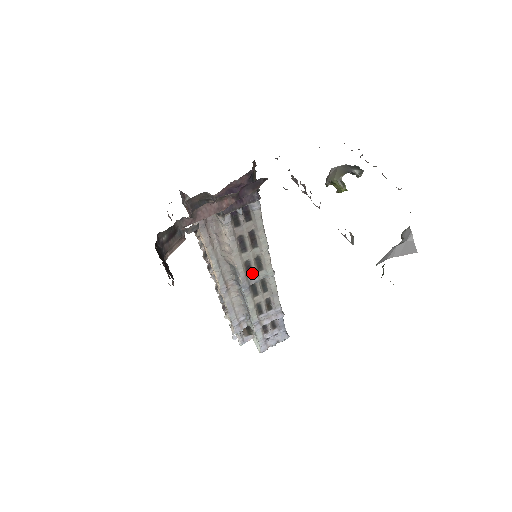
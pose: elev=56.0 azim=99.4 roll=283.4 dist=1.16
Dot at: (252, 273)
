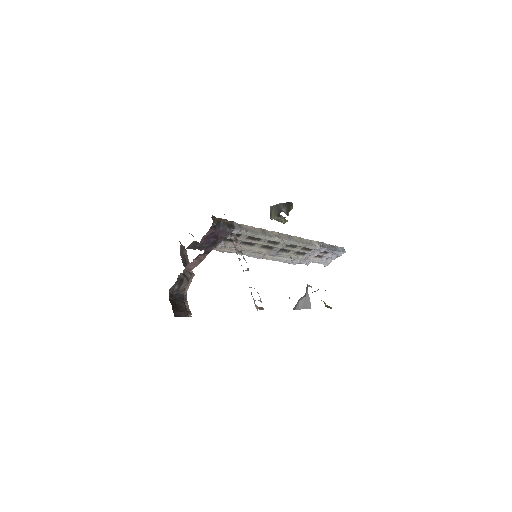
Dot at: (273, 247)
